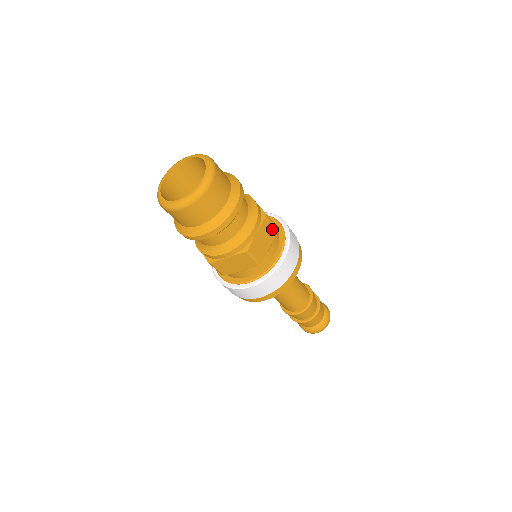
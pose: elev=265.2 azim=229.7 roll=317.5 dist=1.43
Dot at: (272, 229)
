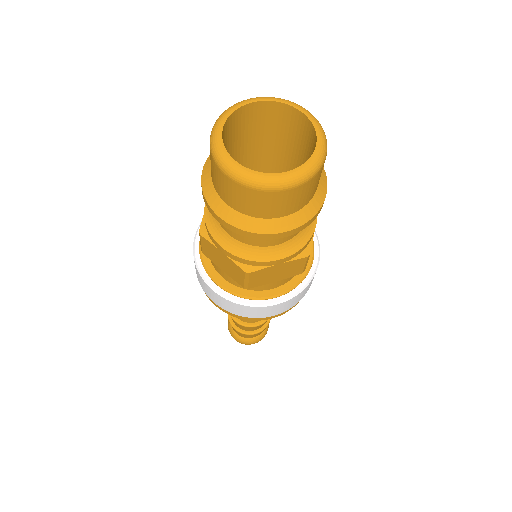
Dot at: (298, 269)
